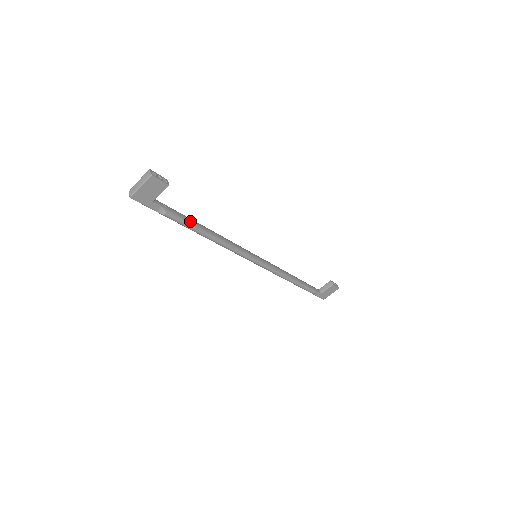
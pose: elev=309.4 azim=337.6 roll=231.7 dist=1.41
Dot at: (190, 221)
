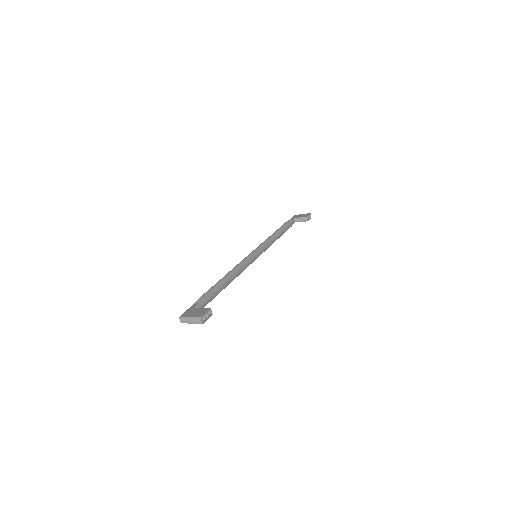
Dot at: (217, 293)
